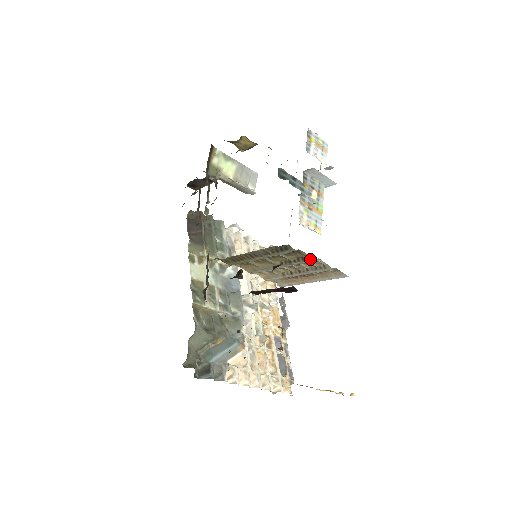
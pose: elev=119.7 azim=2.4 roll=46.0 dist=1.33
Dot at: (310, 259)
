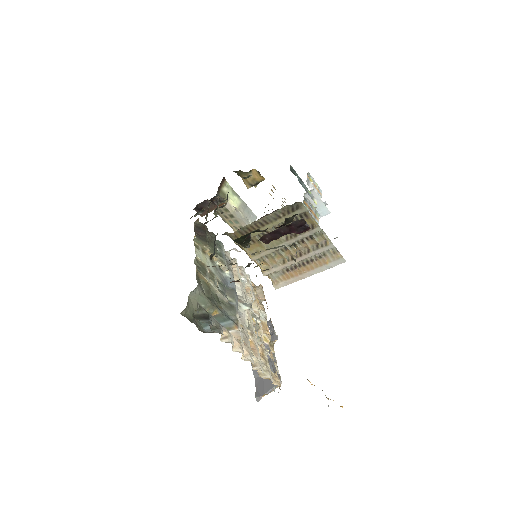
Dot at: (315, 227)
